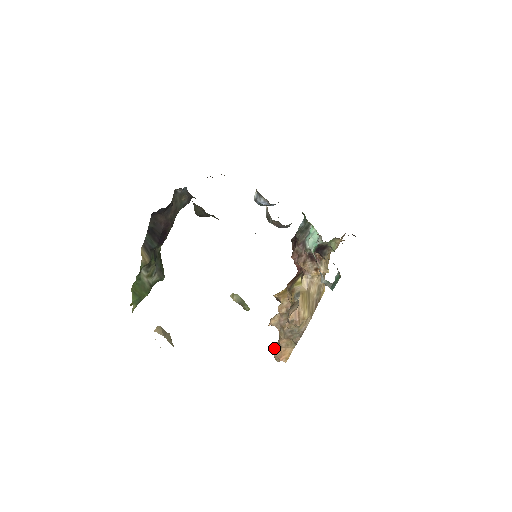
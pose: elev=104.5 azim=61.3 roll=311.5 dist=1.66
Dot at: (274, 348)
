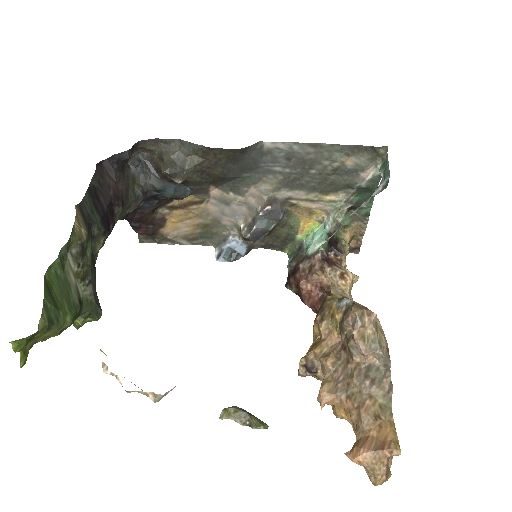
Dot at: (358, 442)
